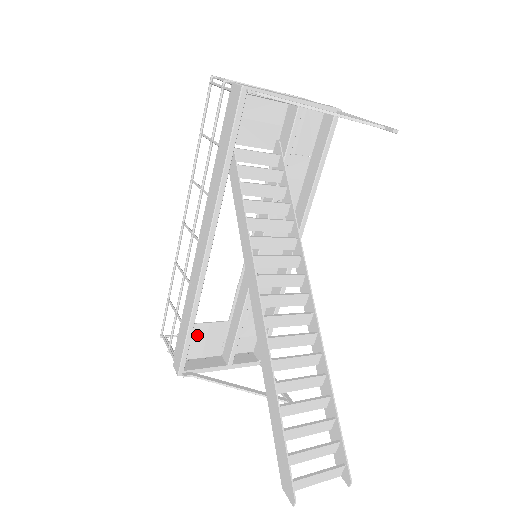
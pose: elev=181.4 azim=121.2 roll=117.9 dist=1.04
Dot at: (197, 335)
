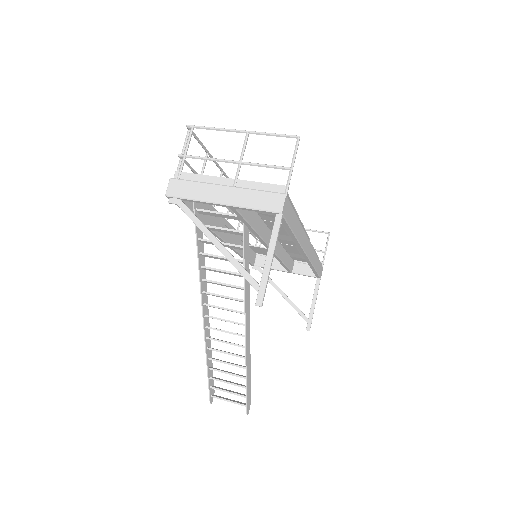
Dot at: (262, 250)
